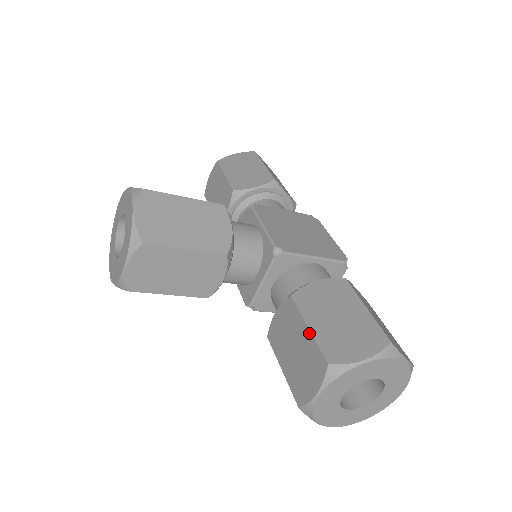
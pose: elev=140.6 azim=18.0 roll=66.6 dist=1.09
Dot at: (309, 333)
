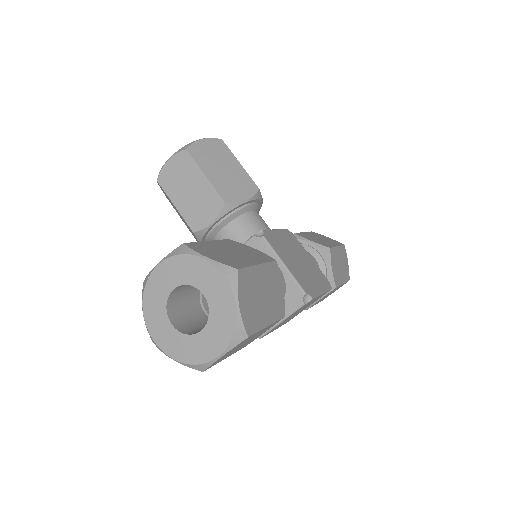
Dot at: (204, 242)
